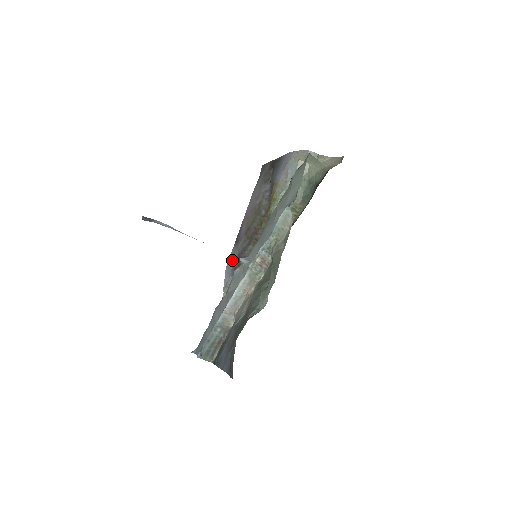
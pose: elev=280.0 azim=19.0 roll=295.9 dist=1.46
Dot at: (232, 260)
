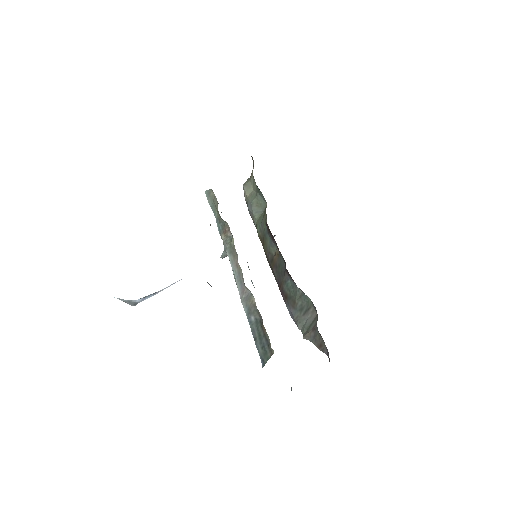
Dot at: occluded
